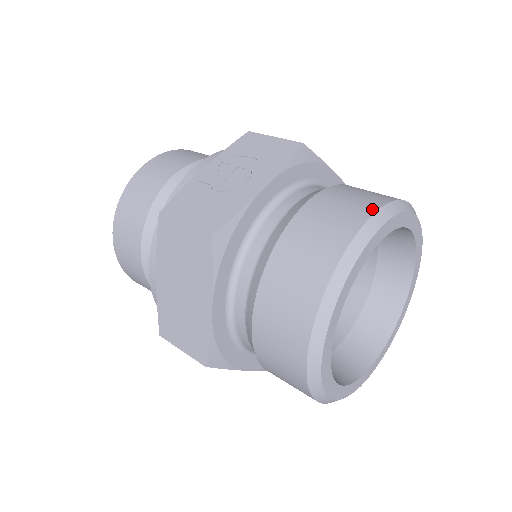
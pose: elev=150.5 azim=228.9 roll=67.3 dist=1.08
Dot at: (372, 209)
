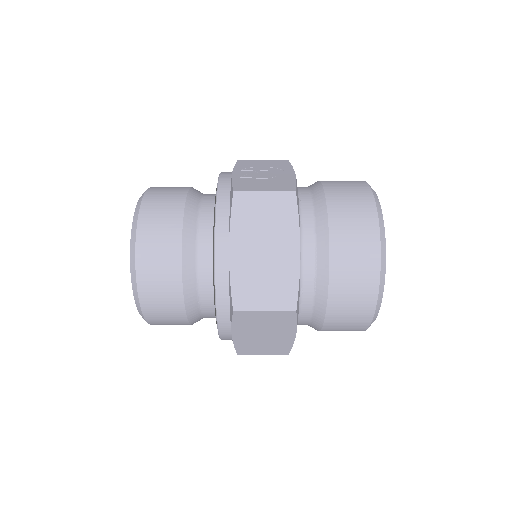
Dot at: occluded
